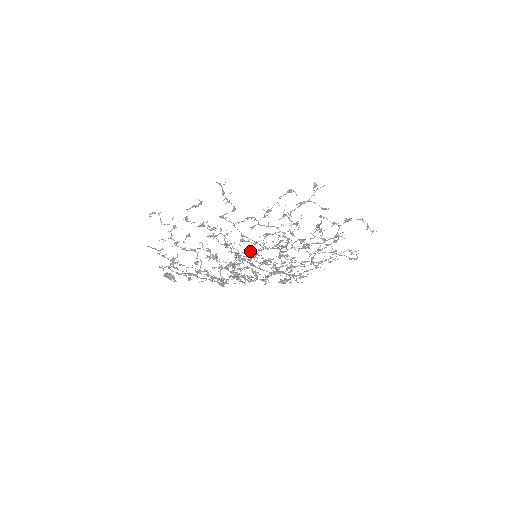
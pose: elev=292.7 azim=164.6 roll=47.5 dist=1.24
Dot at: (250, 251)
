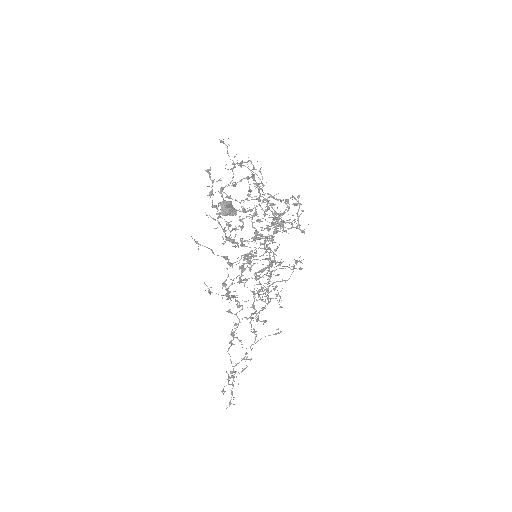
Dot at: occluded
